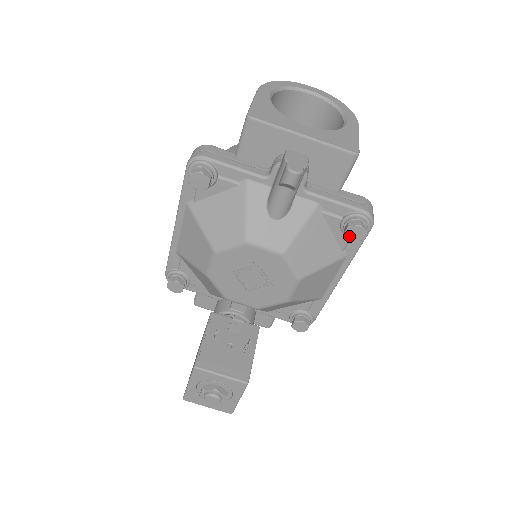
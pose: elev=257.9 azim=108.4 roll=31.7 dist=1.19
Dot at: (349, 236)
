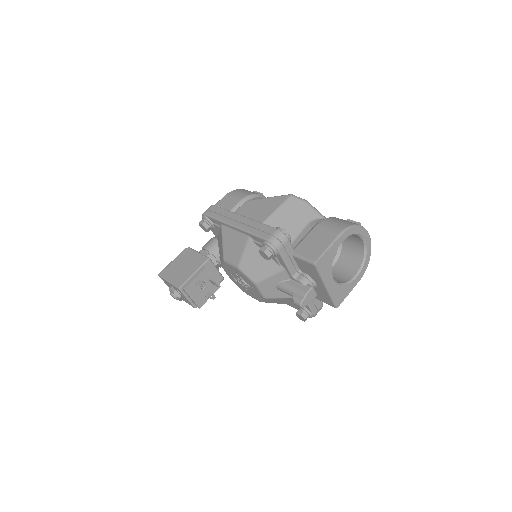
Dot at: (297, 315)
